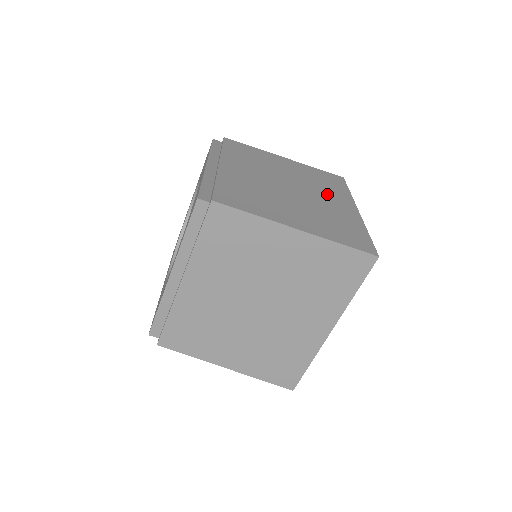
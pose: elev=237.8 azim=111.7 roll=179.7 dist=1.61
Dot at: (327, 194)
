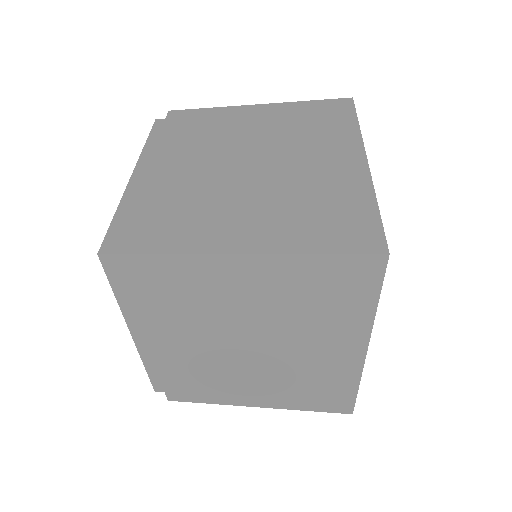
Dot at: (317, 336)
